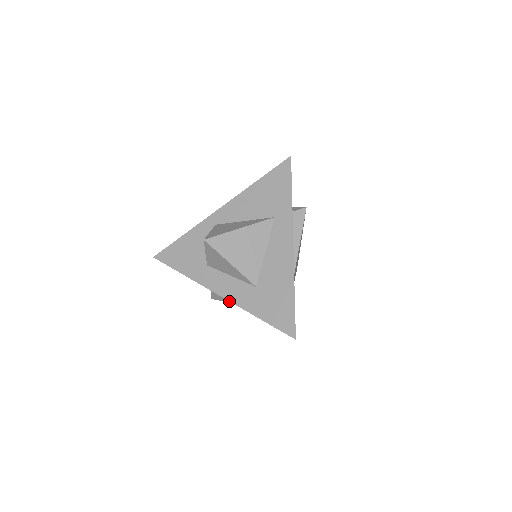
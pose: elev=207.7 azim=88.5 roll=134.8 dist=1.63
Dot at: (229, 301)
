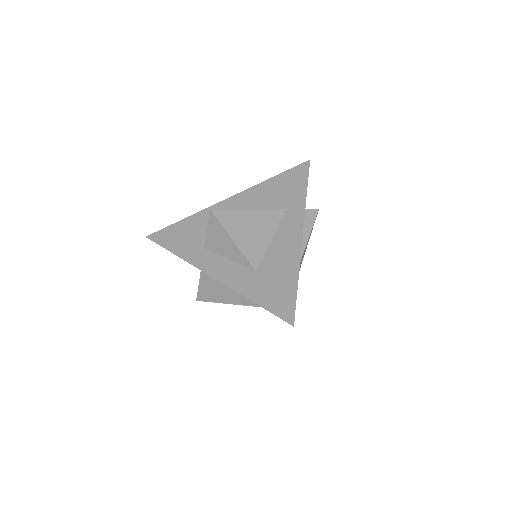
Dot at: (217, 300)
